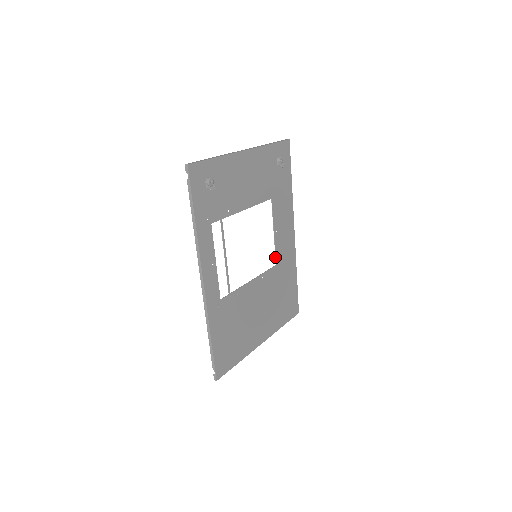
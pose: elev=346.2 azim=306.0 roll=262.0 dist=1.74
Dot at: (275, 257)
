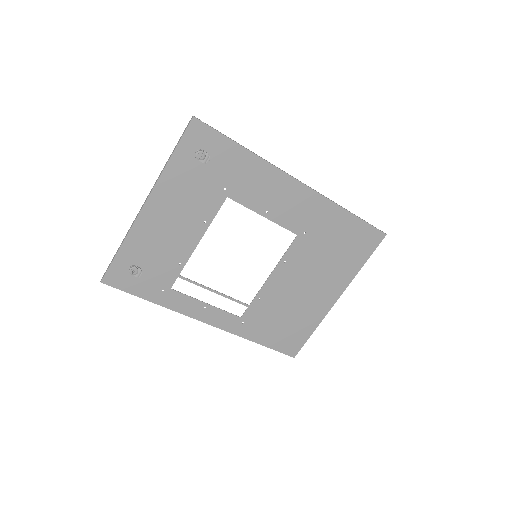
Dot at: occluded
